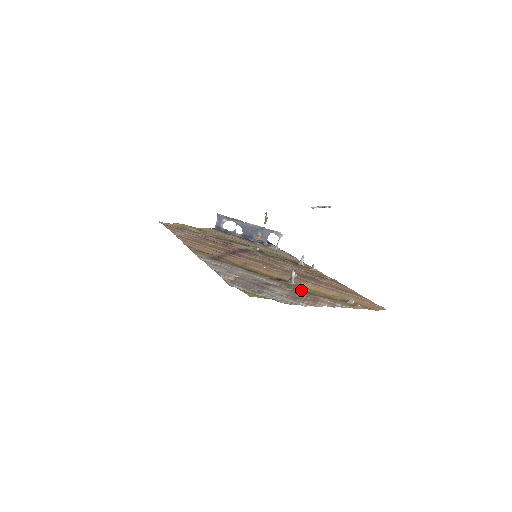
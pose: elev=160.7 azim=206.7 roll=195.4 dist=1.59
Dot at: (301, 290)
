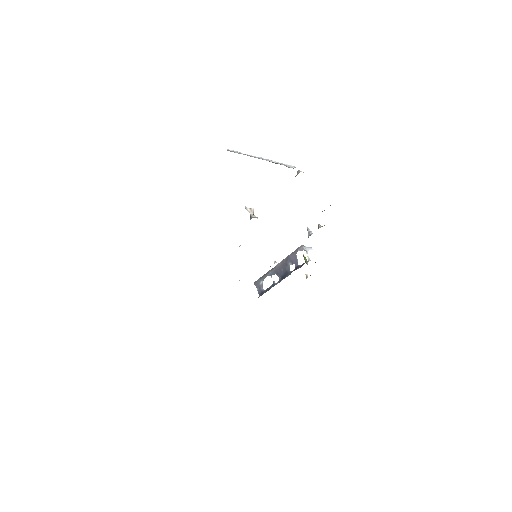
Dot at: occluded
